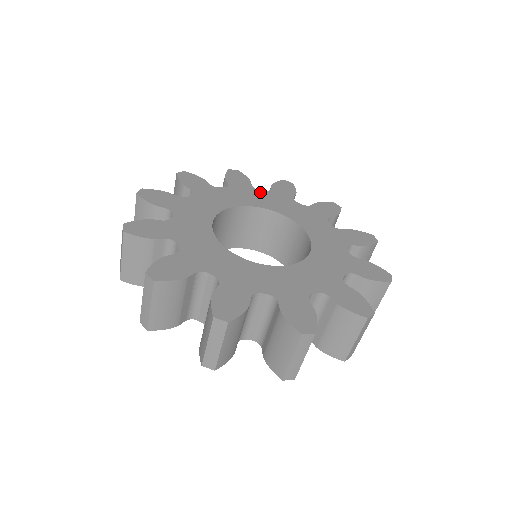
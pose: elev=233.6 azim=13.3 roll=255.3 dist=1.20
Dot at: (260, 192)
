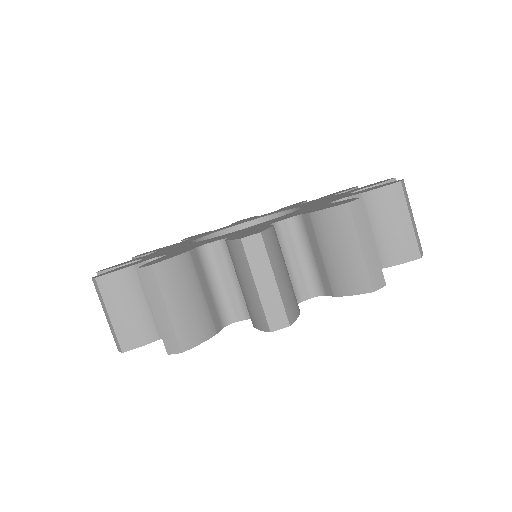
Dot at: occluded
